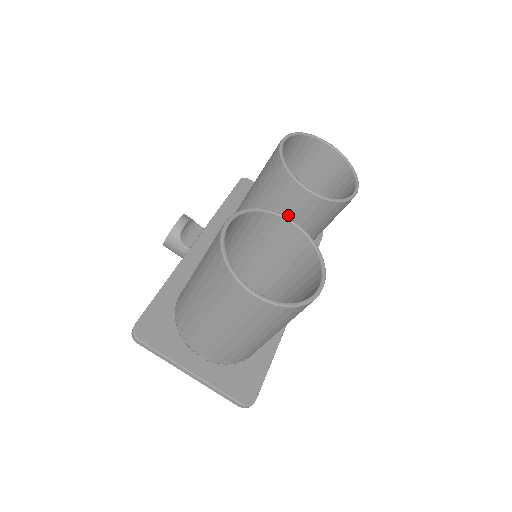
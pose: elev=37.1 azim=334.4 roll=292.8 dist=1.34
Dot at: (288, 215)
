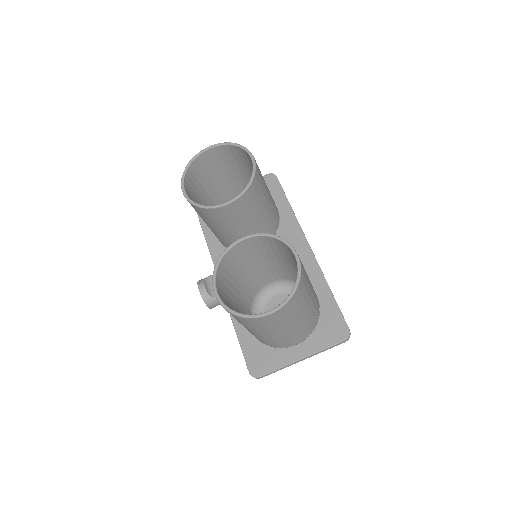
Dot at: (240, 221)
